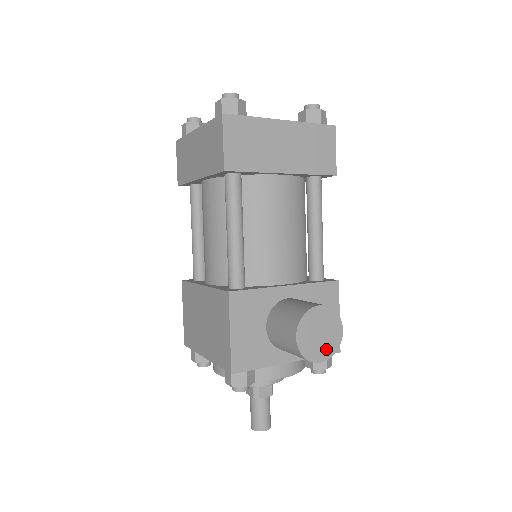
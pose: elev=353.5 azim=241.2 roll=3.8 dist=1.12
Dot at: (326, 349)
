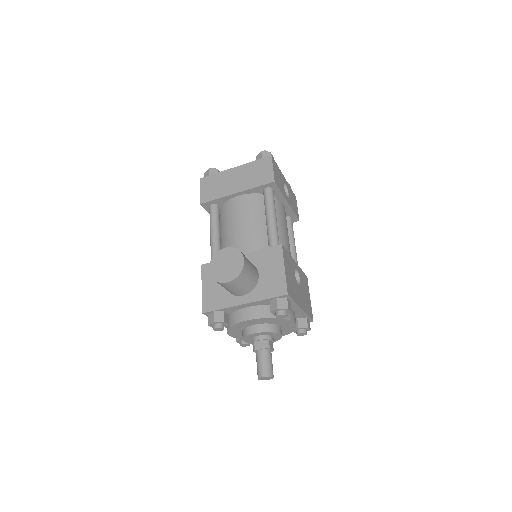
Dot at: (231, 274)
